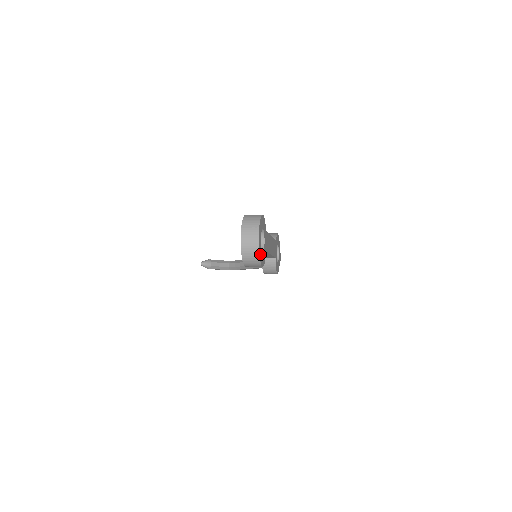
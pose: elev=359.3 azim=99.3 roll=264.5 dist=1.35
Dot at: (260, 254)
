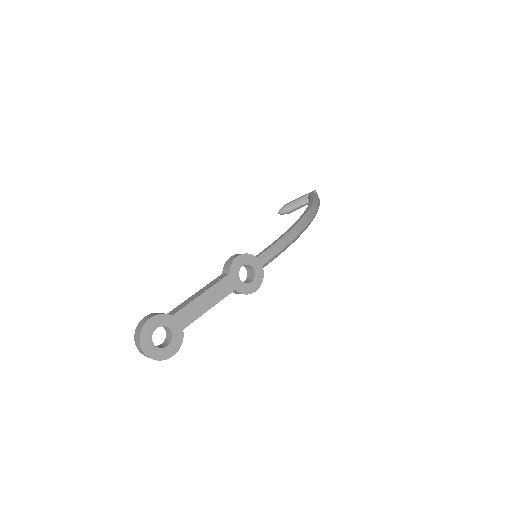
Dot at: (158, 355)
